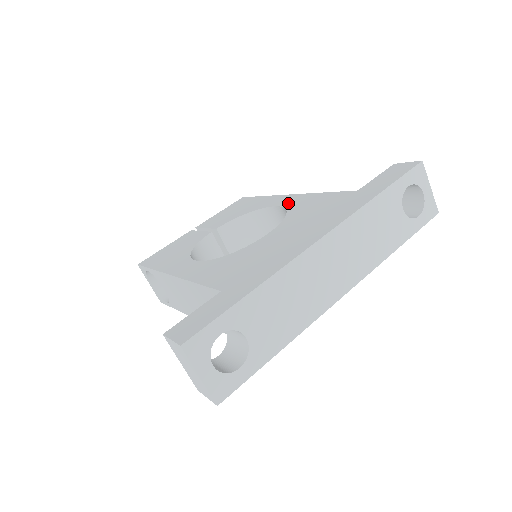
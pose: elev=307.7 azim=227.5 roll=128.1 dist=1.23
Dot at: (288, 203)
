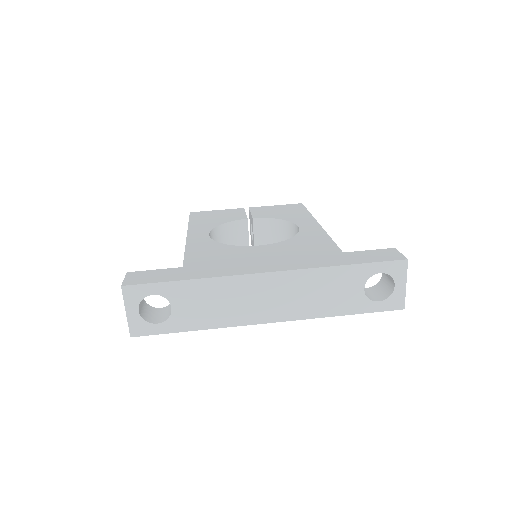
Dot at: (306, 230)
